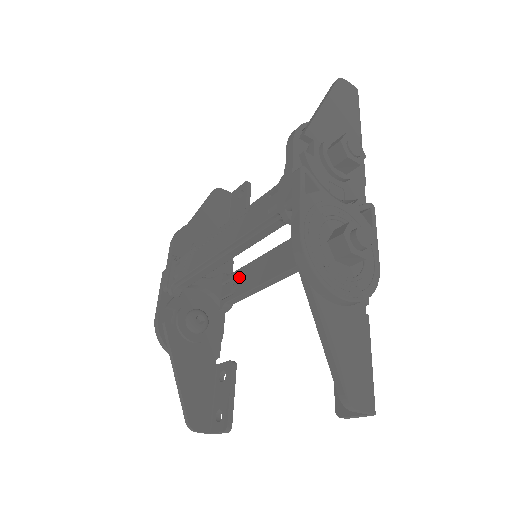
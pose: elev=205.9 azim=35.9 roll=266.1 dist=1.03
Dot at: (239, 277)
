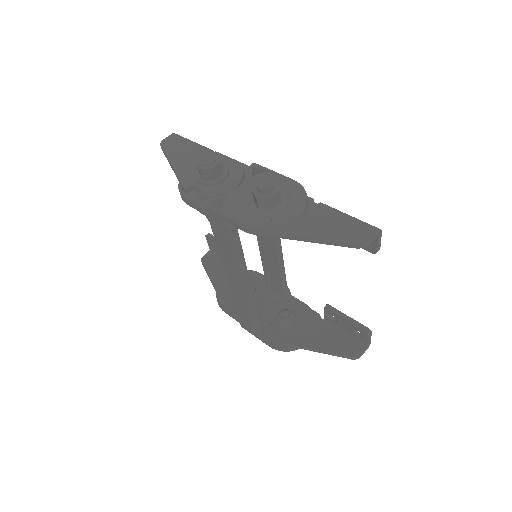
Dot at: occluded
